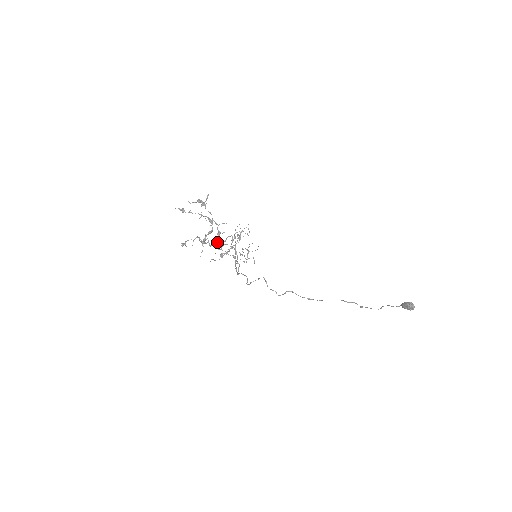
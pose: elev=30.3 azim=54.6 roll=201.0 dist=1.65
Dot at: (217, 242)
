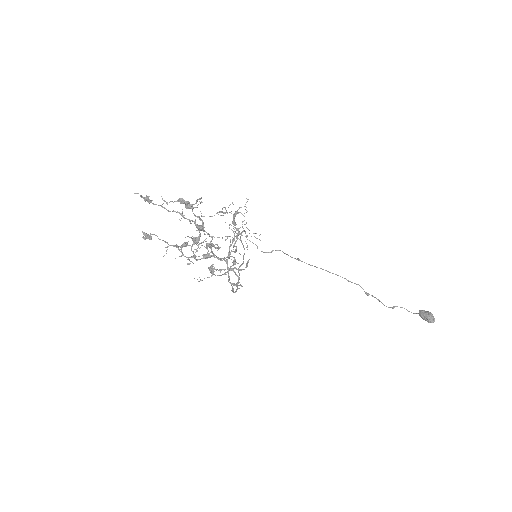
Dot at: (207, 254)
